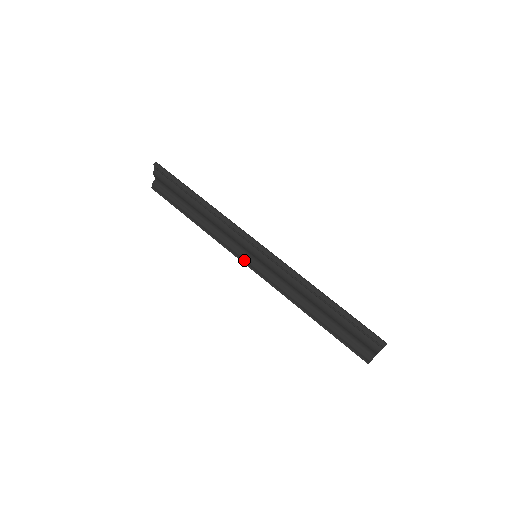
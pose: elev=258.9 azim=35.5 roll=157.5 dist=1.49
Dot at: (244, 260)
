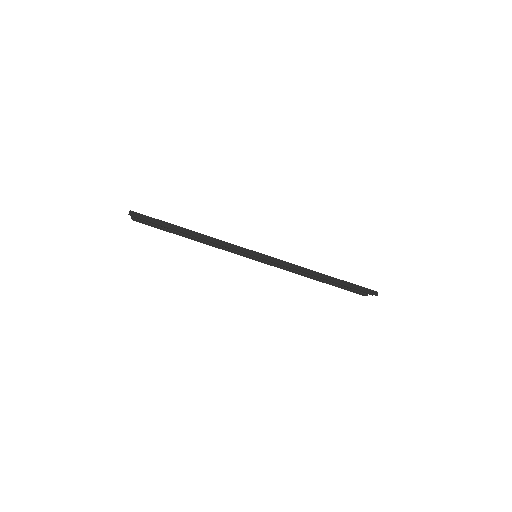
Dot at: (245, 256)
